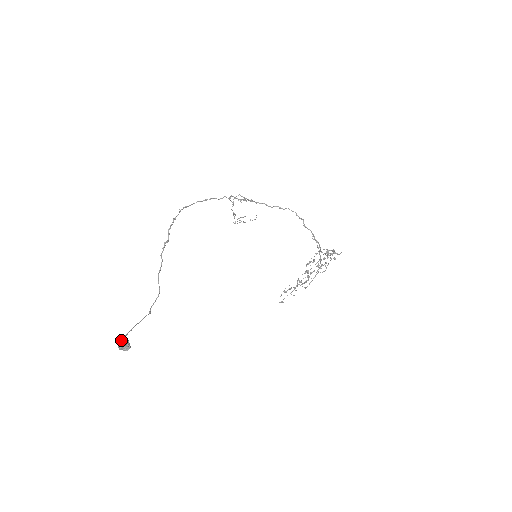
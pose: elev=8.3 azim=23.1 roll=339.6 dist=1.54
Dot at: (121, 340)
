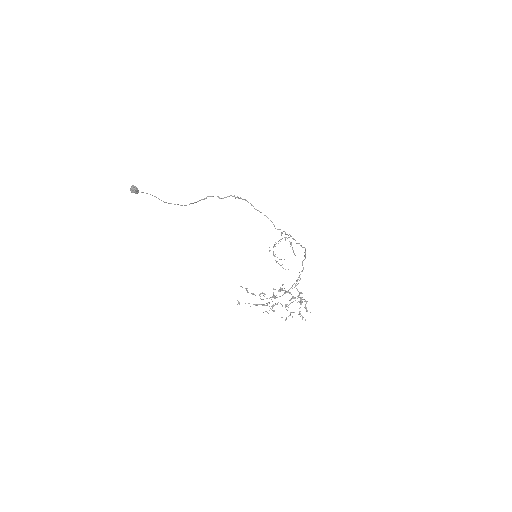
Dot at: occluded
